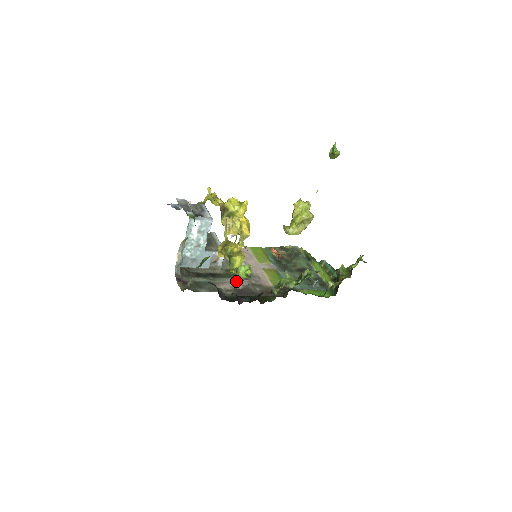
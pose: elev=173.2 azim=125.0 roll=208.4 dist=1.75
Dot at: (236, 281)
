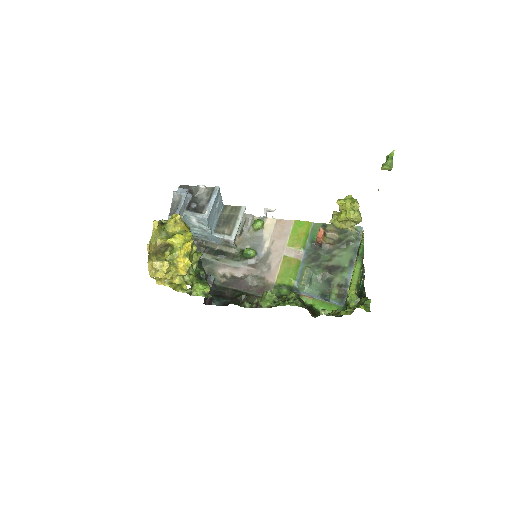
Dot at: (240, 267)
